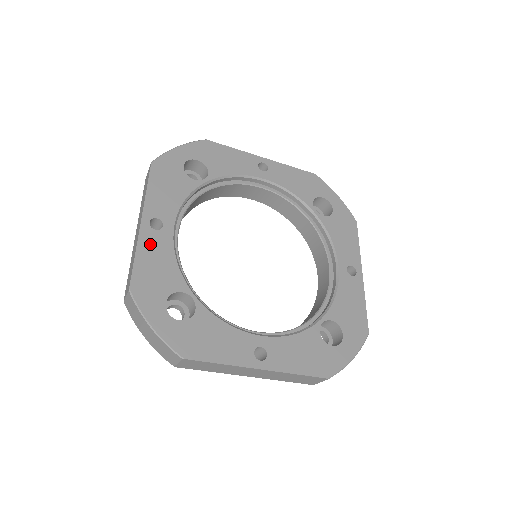
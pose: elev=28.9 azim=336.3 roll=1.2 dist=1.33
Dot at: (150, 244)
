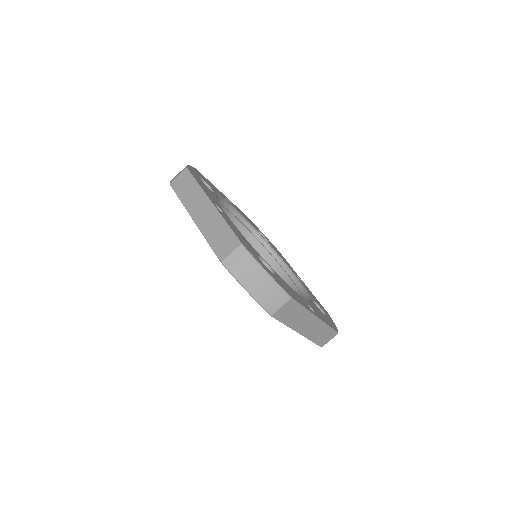
Dot at: (219, 191)
